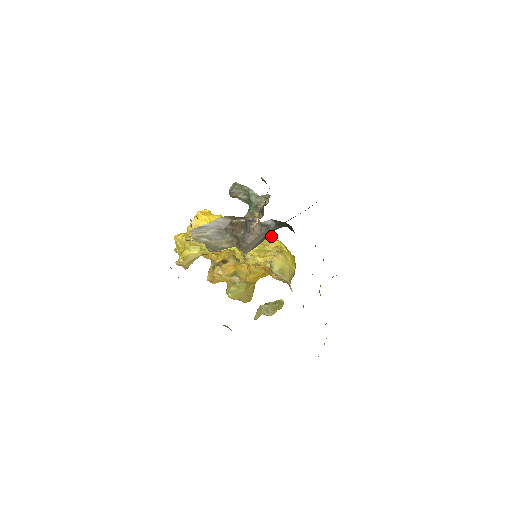
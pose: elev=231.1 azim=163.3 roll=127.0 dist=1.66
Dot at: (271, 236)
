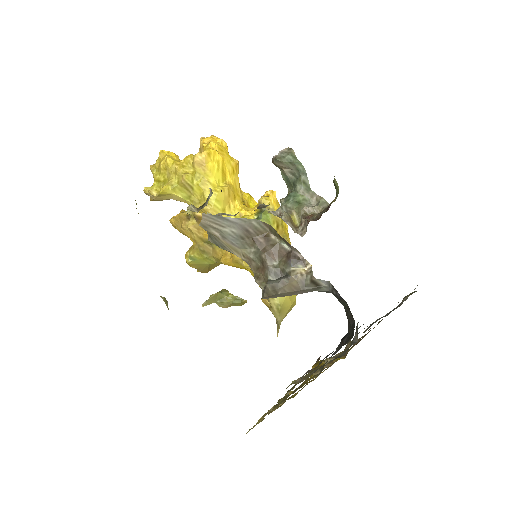
Dot at: (287, 237)
